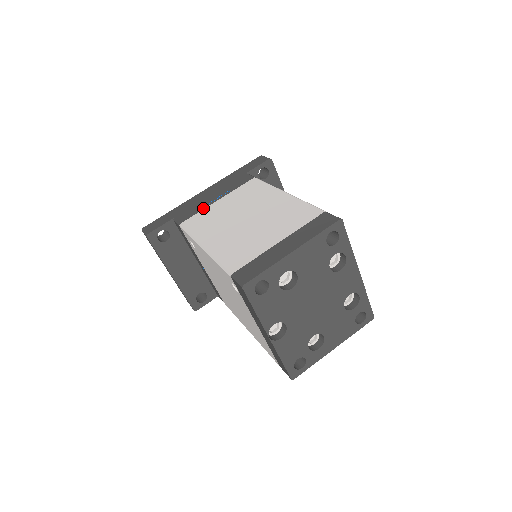
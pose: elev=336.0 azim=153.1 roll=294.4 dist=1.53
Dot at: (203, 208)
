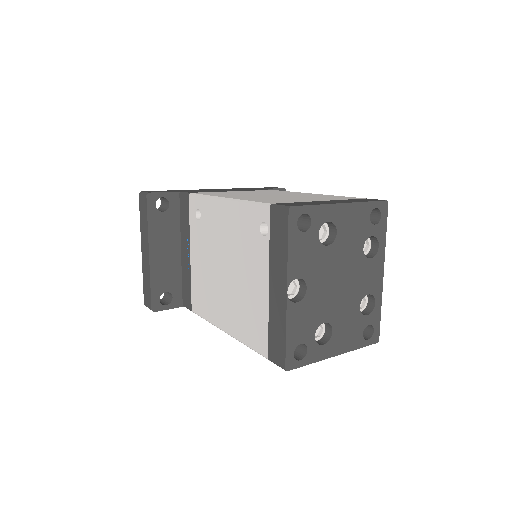
Dot at: (217, 191)
